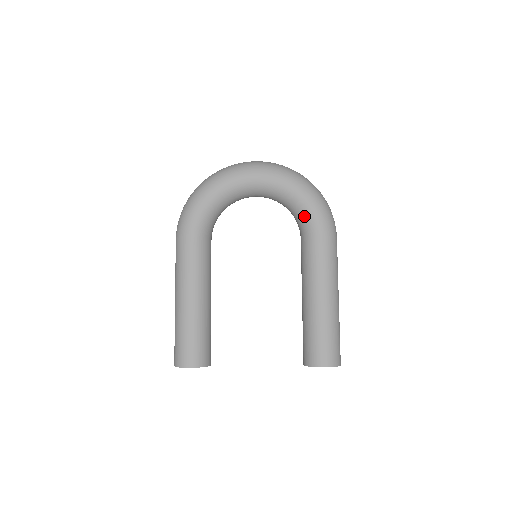
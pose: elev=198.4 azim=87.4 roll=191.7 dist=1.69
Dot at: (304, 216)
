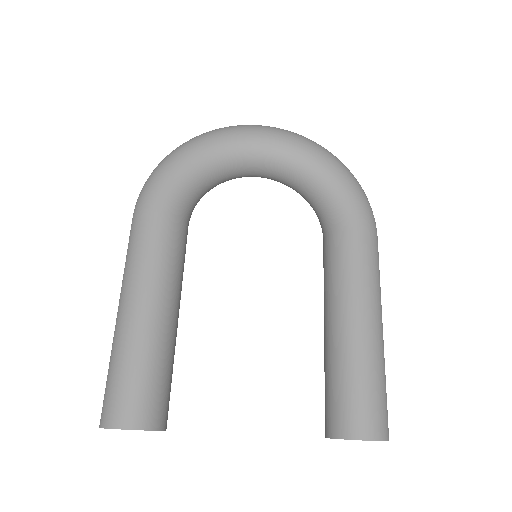
Dot at: (333, 202)
